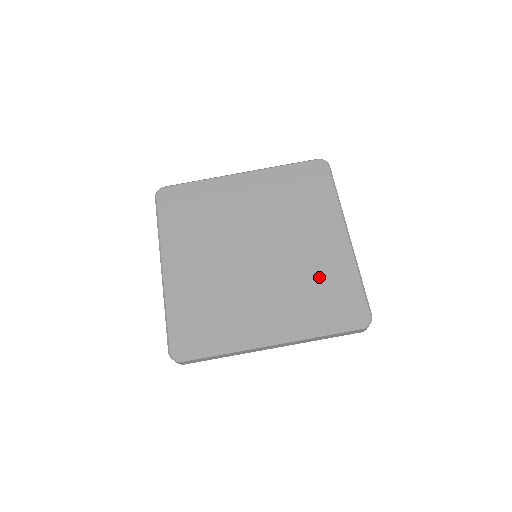
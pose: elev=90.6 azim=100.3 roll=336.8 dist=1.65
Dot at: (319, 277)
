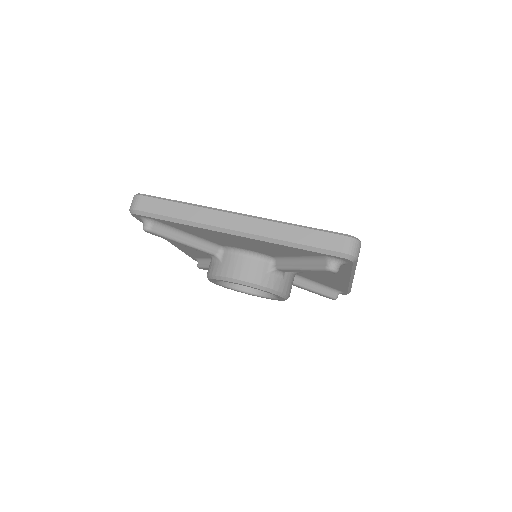
Dot at: occluded
